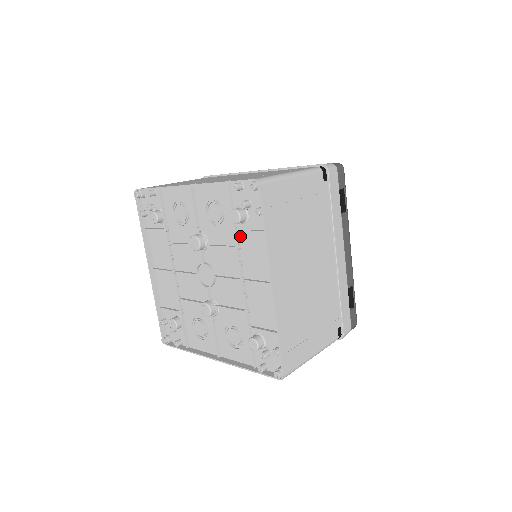
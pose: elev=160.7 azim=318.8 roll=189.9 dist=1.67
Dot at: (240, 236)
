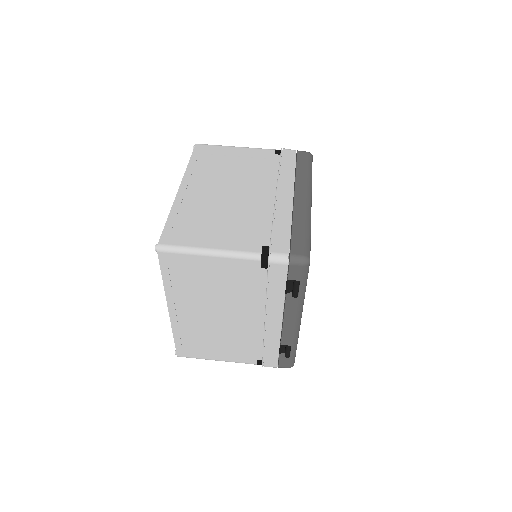
Dot at: occluded
